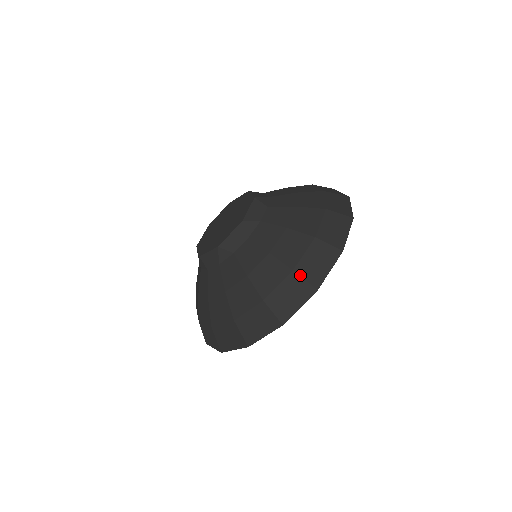
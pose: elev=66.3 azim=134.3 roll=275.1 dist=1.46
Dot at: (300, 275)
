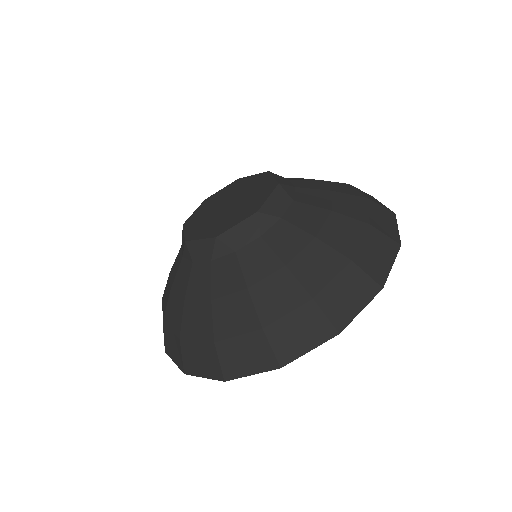
Dot at: (321, 307)
